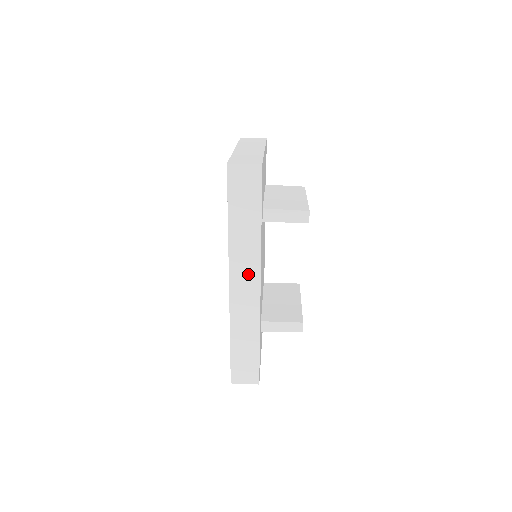
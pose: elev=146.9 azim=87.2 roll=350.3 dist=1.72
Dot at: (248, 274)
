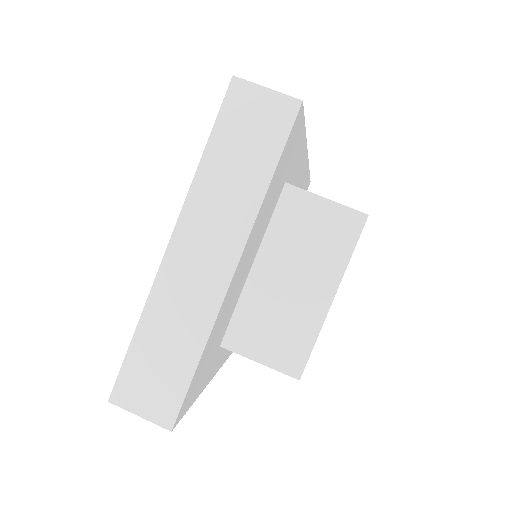
Dot at: occluded
